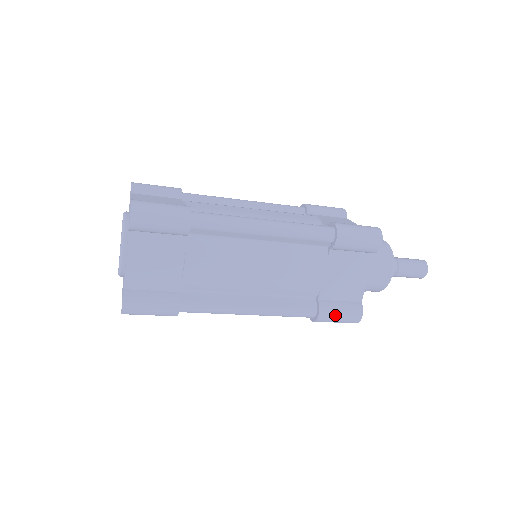
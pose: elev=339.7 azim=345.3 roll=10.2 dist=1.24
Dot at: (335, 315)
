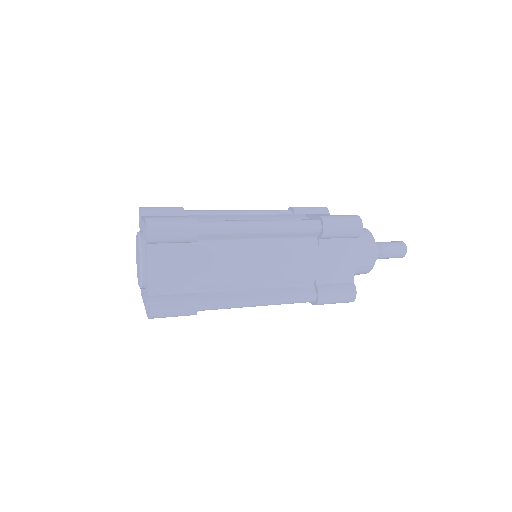
Dot at: (333, 296)
